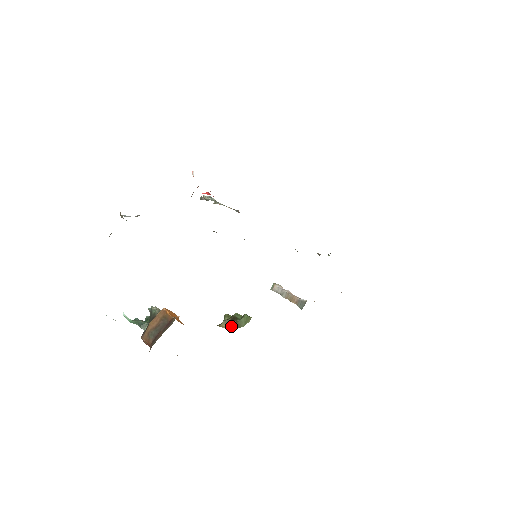
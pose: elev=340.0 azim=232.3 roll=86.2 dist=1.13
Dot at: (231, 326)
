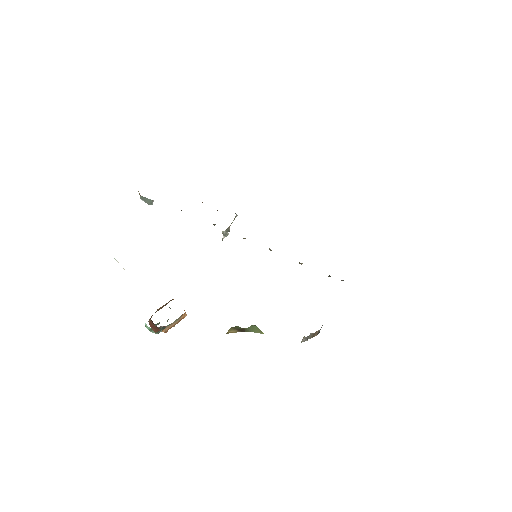
Dot at: (237, 330)
